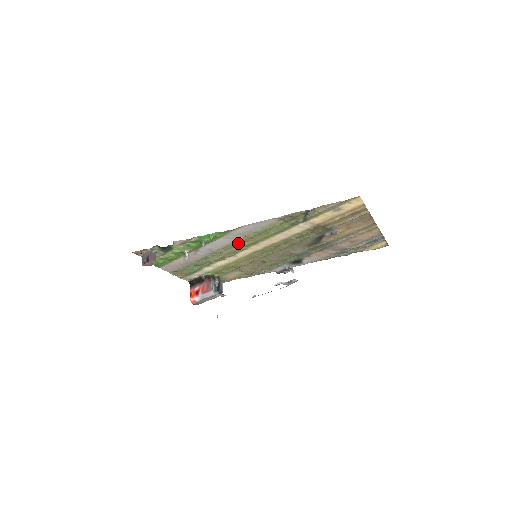
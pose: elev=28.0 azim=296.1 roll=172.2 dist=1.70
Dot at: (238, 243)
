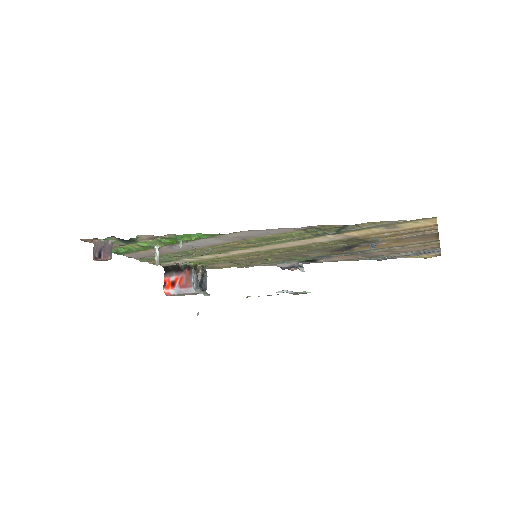
Dot at: (232, 244)
